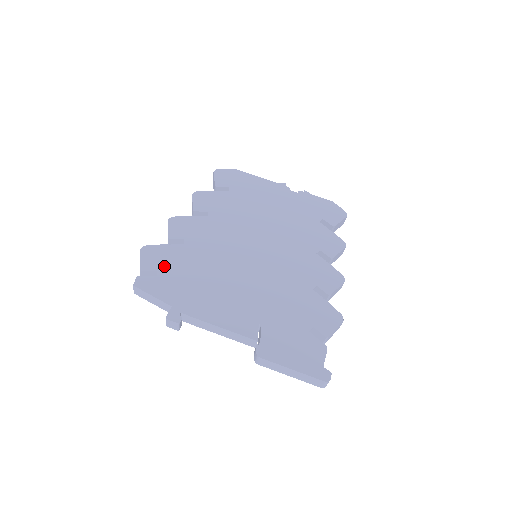
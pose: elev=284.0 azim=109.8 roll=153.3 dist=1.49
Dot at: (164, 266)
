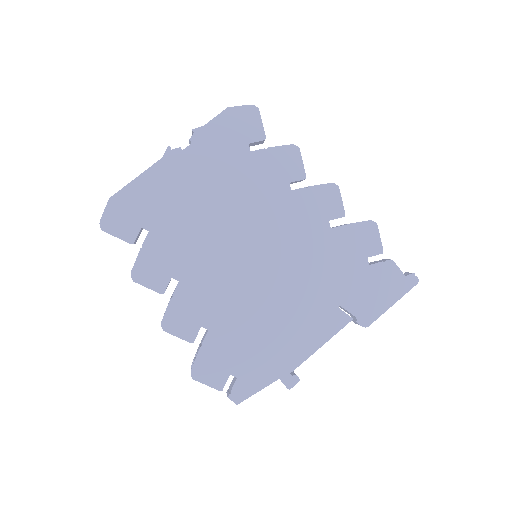
Dot at: (228, 365)
